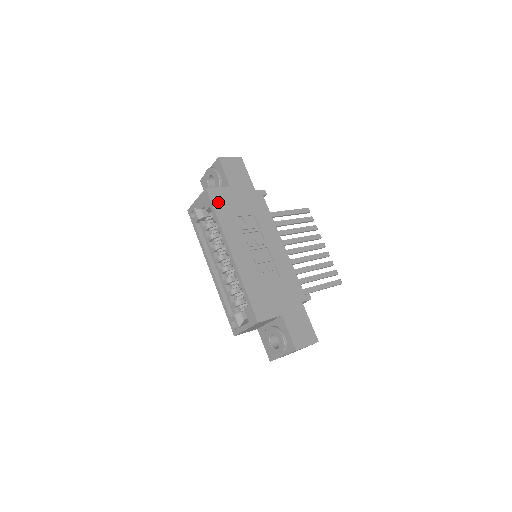
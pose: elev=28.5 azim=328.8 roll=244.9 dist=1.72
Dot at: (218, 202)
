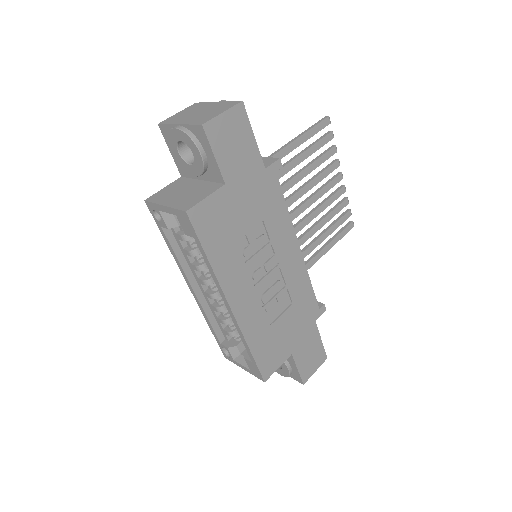
Dot at: (208, 229)
